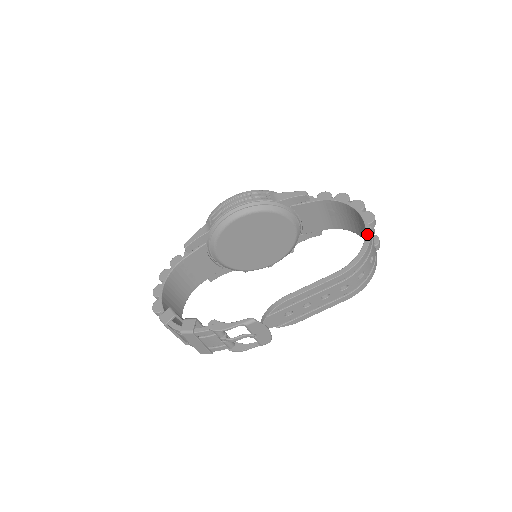
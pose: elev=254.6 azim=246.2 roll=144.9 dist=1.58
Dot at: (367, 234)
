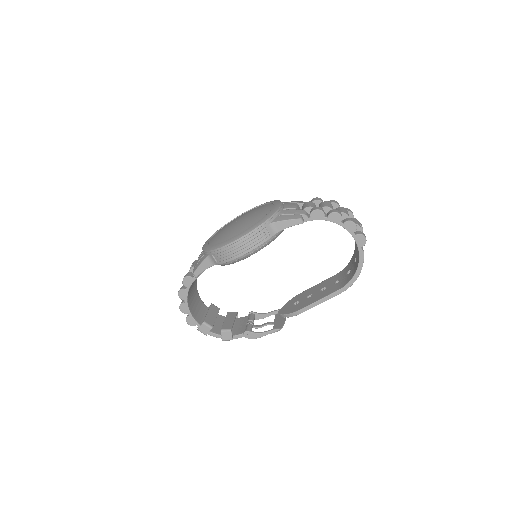
Dot at: (361, 258)
